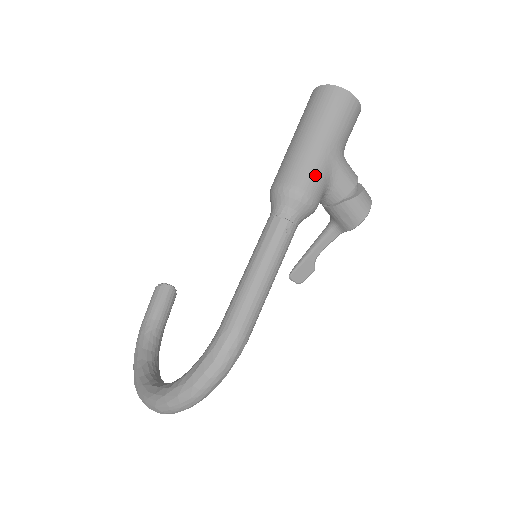
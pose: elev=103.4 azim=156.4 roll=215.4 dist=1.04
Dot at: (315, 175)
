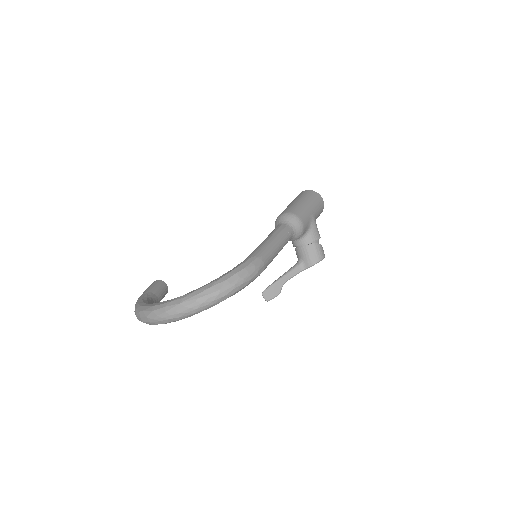
Dot at: (305, 216)
